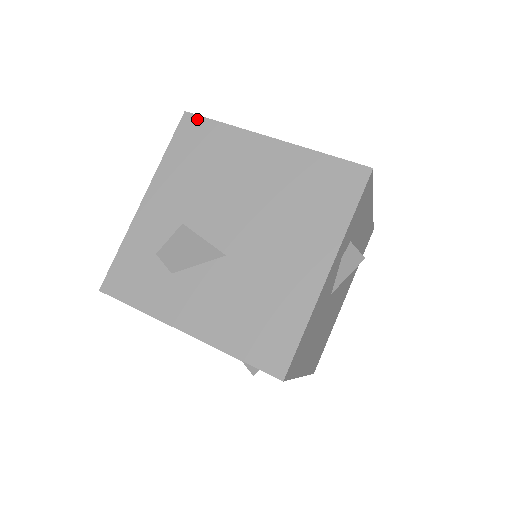
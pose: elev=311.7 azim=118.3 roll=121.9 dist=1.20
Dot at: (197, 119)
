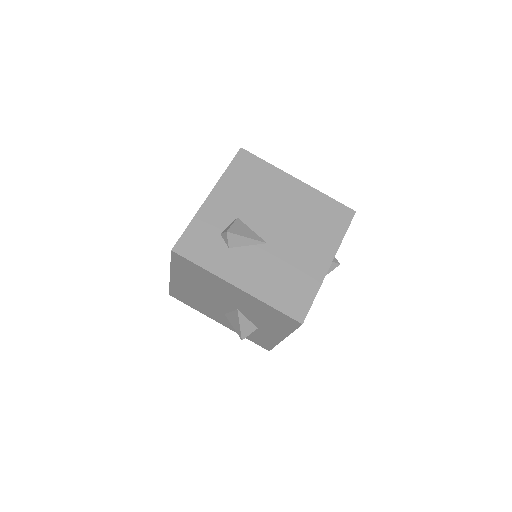
Dot at: (250, 155)
